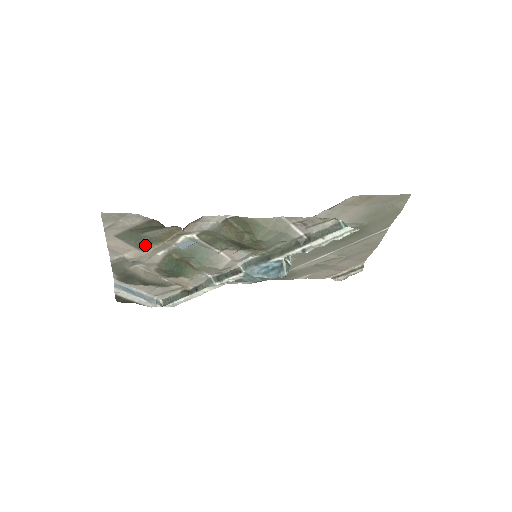
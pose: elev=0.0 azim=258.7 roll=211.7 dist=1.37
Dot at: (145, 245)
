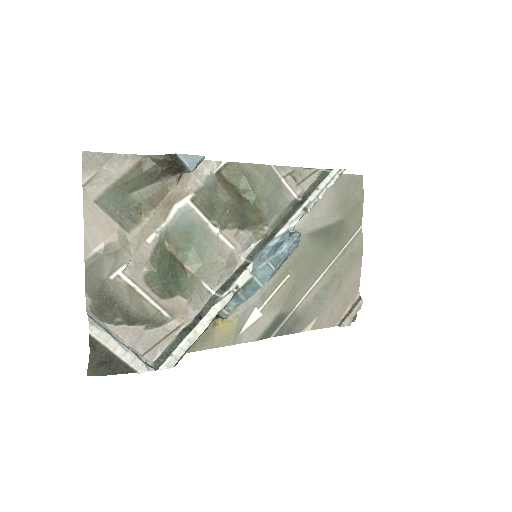
Dot at: (132, 219)
